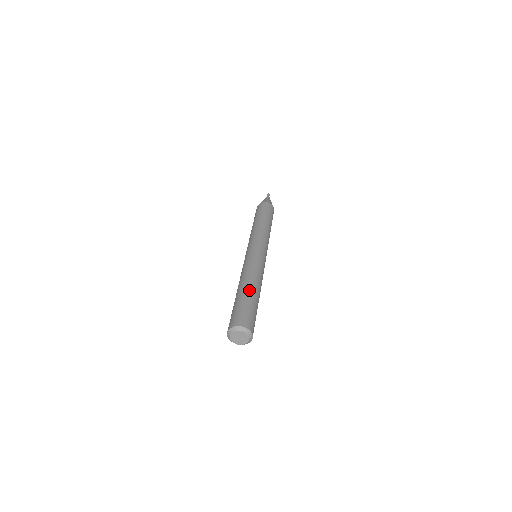
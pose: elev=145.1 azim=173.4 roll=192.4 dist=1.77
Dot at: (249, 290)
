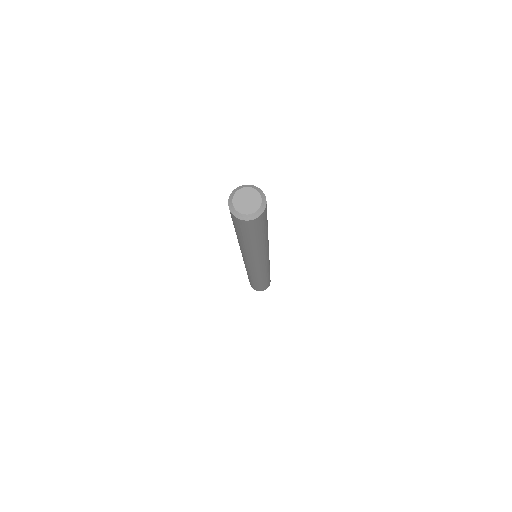
Dot at: occluded
